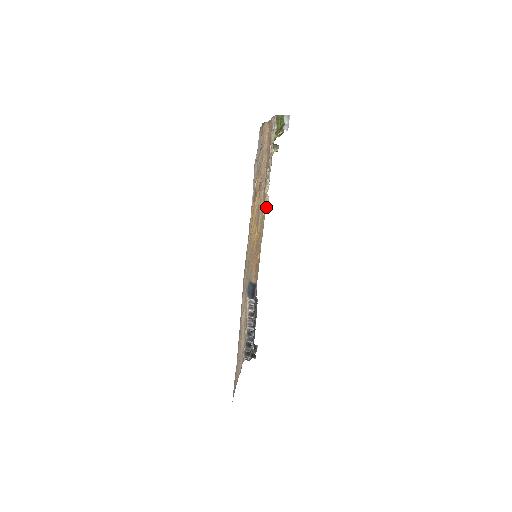
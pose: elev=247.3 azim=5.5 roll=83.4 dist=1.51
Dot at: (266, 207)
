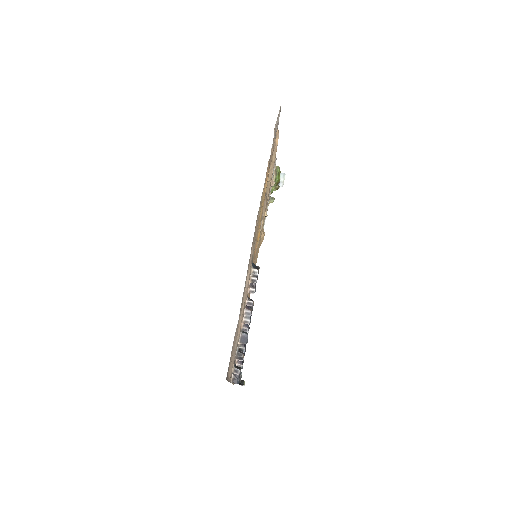
Dot at: (263, 233)
